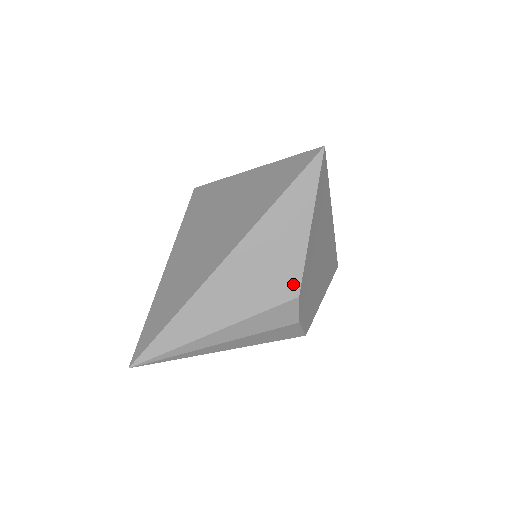
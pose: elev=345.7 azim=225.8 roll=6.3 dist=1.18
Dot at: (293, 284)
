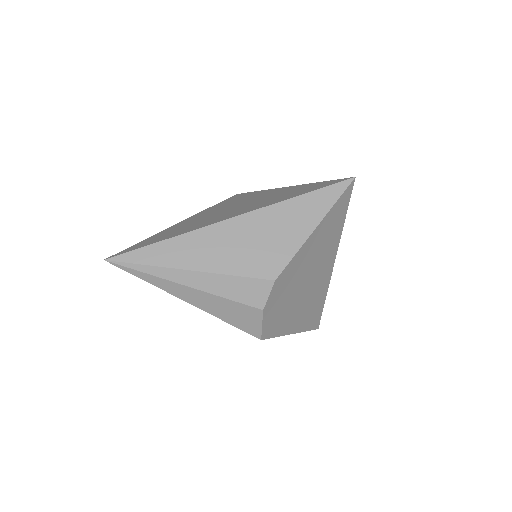
Dot at: (276, 267)
